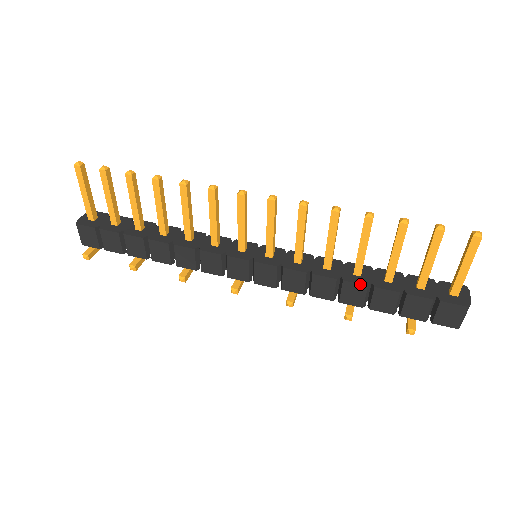
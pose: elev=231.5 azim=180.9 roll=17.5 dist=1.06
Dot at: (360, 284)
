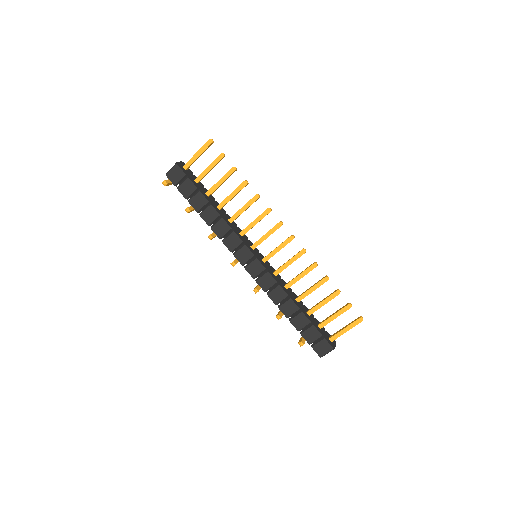
Dot at: (297, 305)
